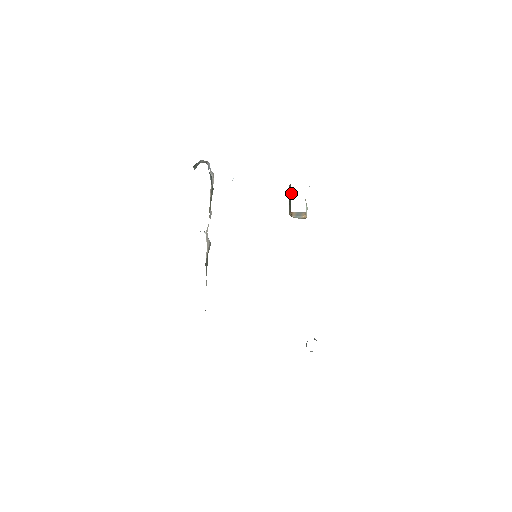
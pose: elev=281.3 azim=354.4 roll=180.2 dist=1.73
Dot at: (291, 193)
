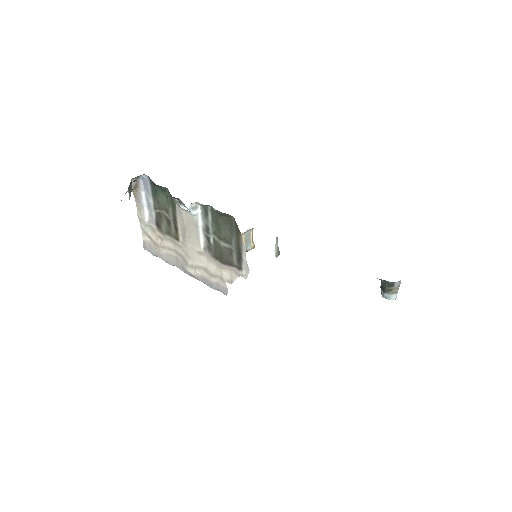
Dot at: occluded
